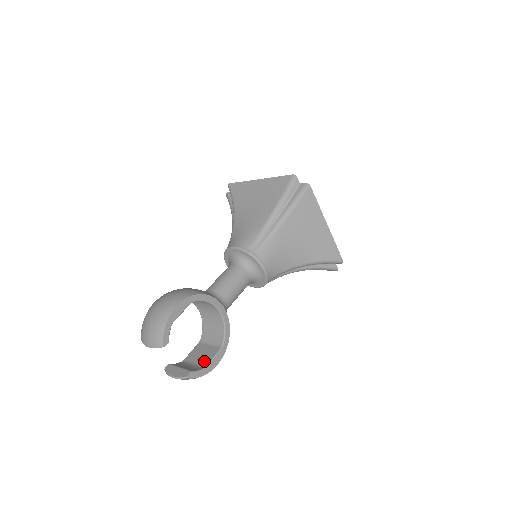
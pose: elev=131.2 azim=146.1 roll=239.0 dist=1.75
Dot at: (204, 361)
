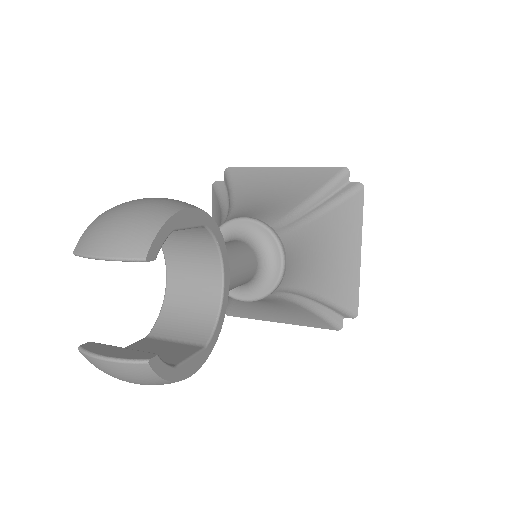
Dot at: (170, 357)
